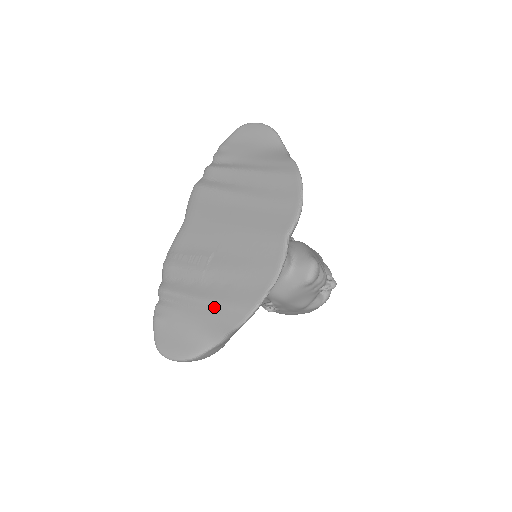
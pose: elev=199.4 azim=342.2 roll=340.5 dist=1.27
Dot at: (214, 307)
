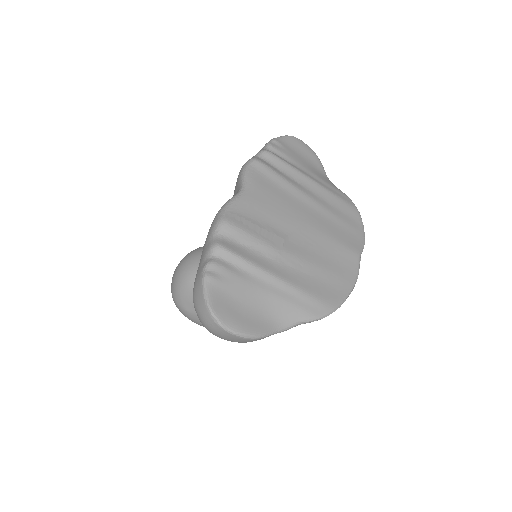
Dot at: (294, 291)
